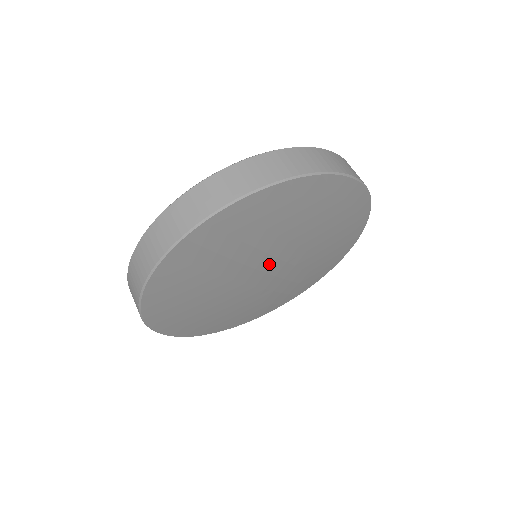
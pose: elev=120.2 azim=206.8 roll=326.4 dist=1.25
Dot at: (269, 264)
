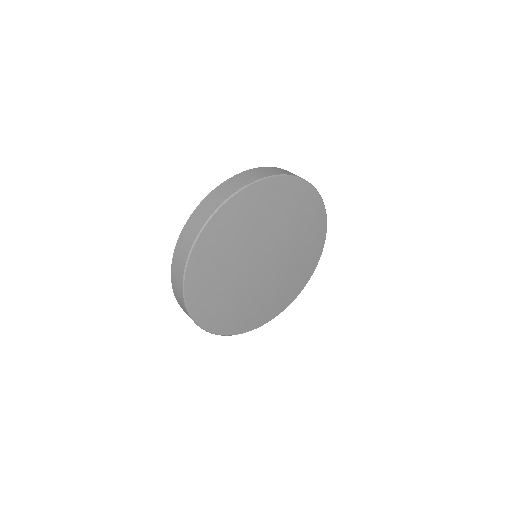
Dot at: (269, 253)
